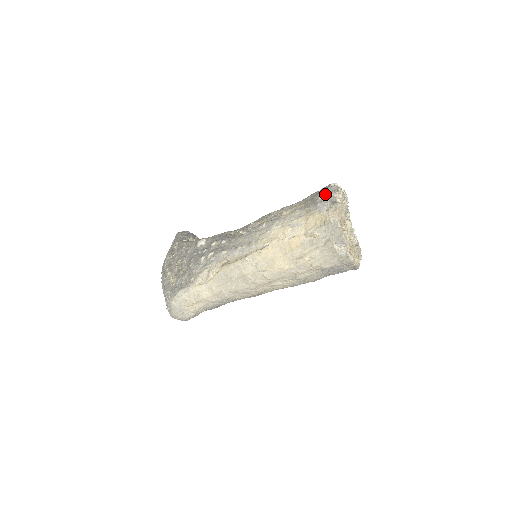
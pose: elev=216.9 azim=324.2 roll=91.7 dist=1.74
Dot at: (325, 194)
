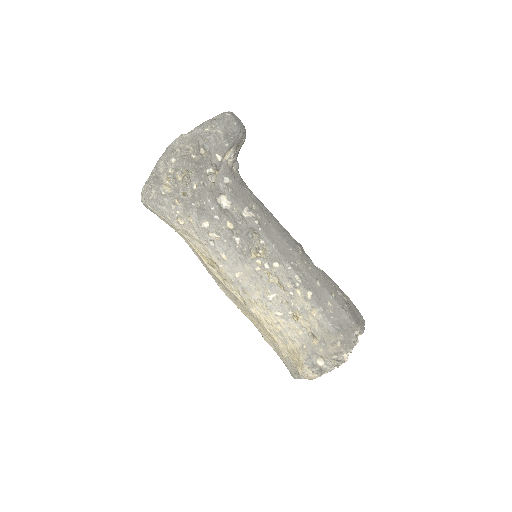
Dot at: (326, 361)
